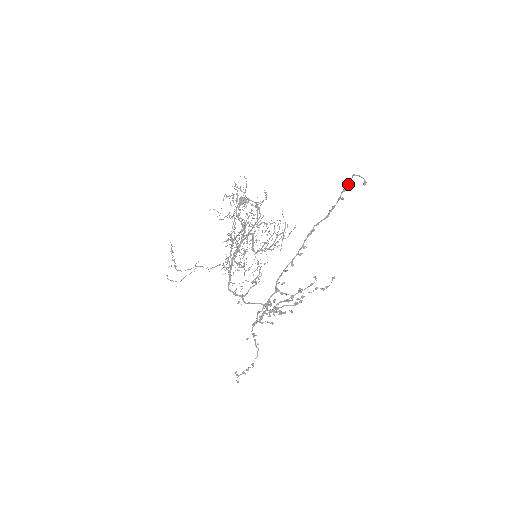
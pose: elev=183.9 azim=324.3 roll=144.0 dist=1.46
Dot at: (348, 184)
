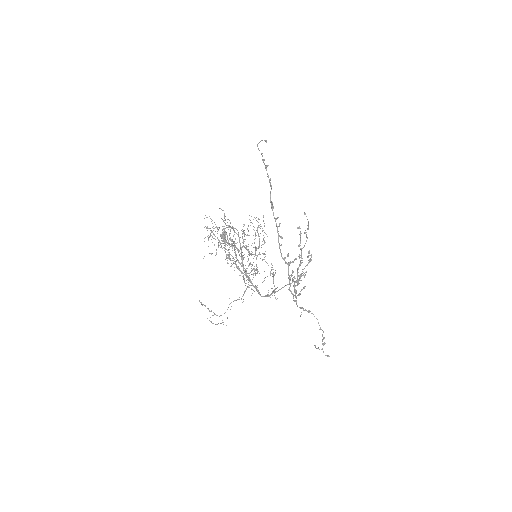
Dot at: occluded
